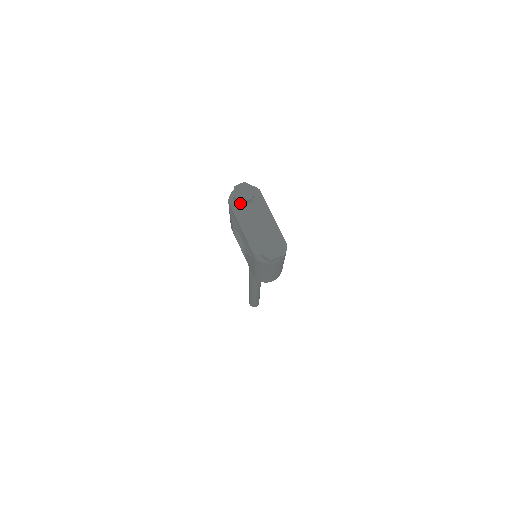
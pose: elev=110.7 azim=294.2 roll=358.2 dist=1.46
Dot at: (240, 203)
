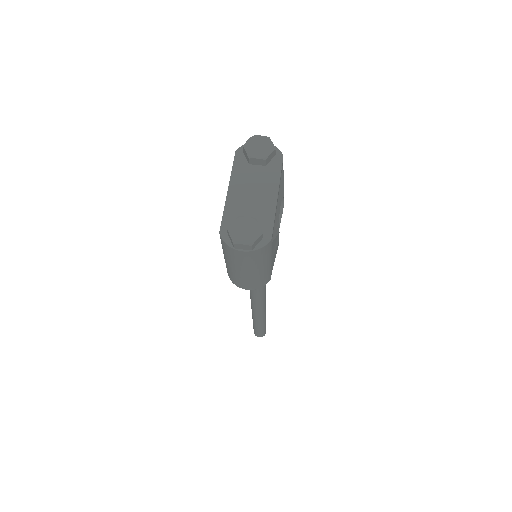
Dot at: (247, 159)
